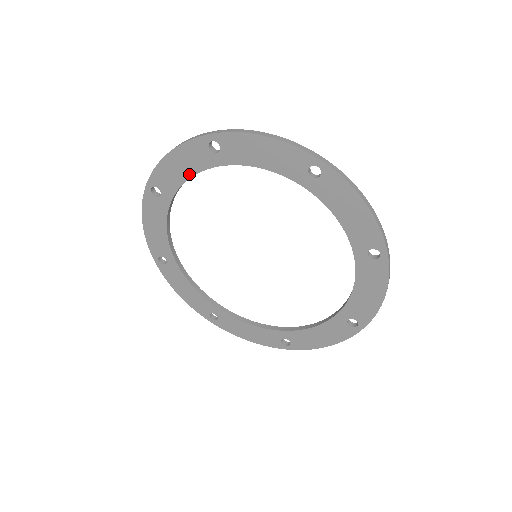
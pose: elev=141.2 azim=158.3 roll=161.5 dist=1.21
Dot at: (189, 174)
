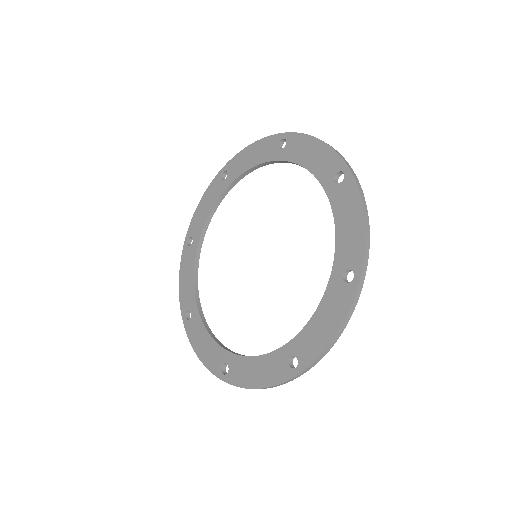
Dot at: (192, 274)
